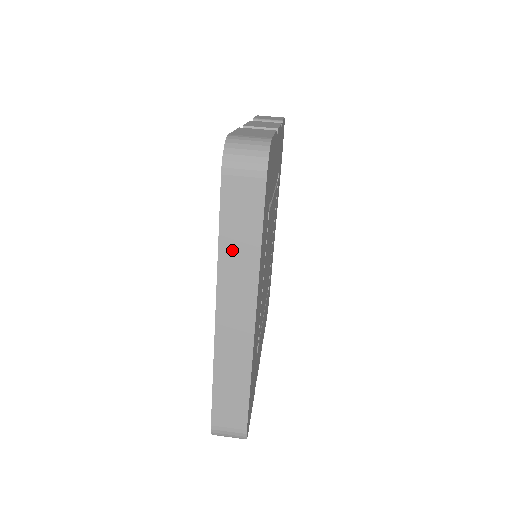
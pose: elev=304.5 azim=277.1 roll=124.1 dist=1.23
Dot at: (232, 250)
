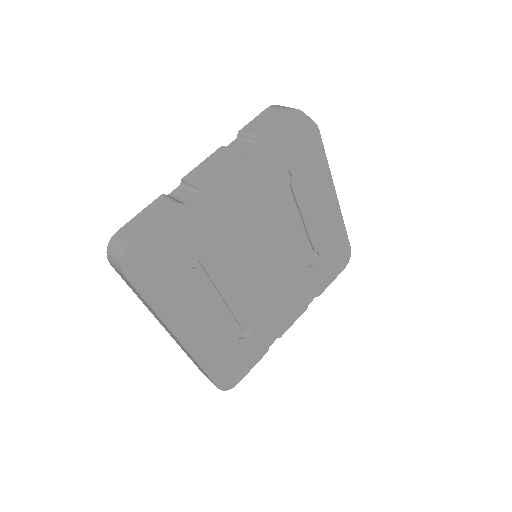
Dot at: occluded
